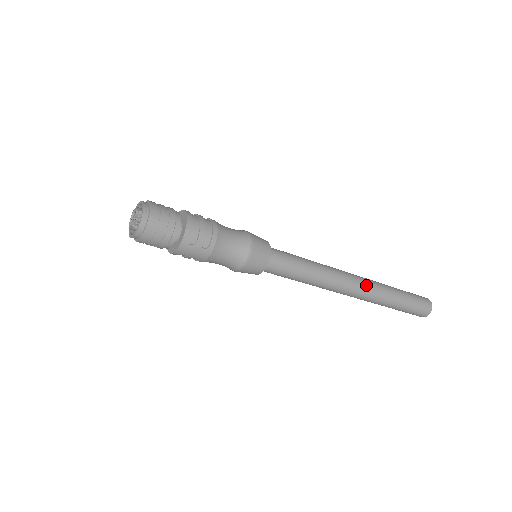
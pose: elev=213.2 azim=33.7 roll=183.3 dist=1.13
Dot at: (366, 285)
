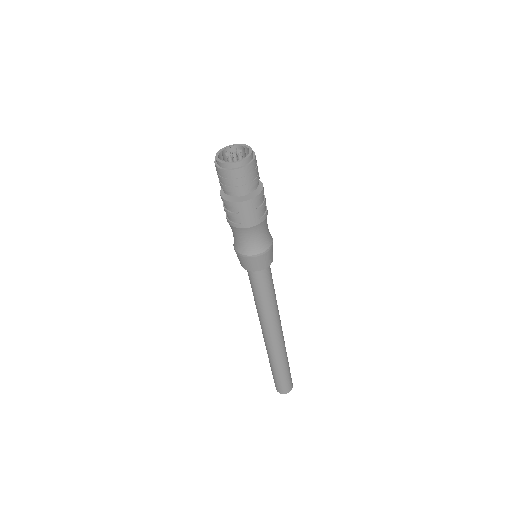
Dot at: (283, 338)
